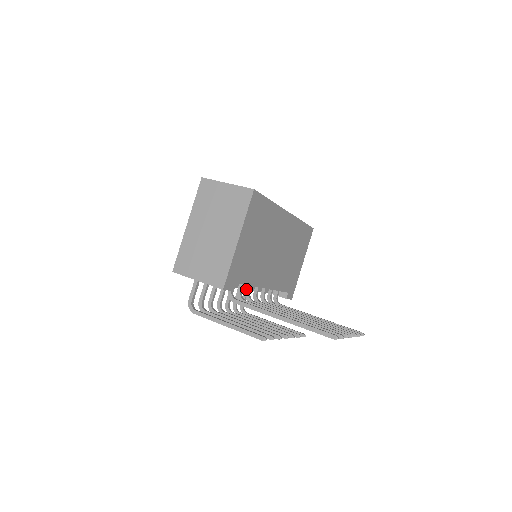
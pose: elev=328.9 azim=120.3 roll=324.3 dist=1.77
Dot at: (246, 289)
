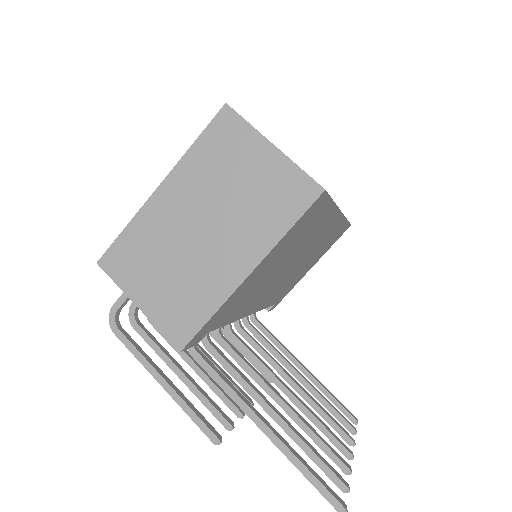
Dot at: occluded
